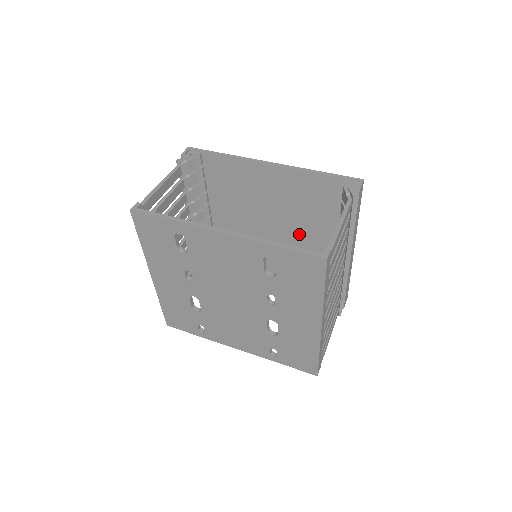
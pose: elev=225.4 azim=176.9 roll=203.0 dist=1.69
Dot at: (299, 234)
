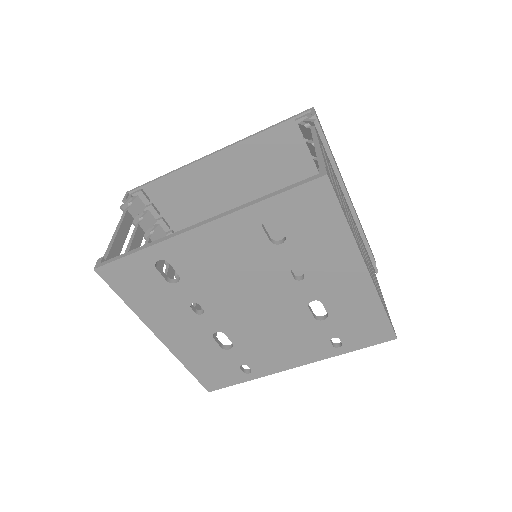
Dot at: occluded
